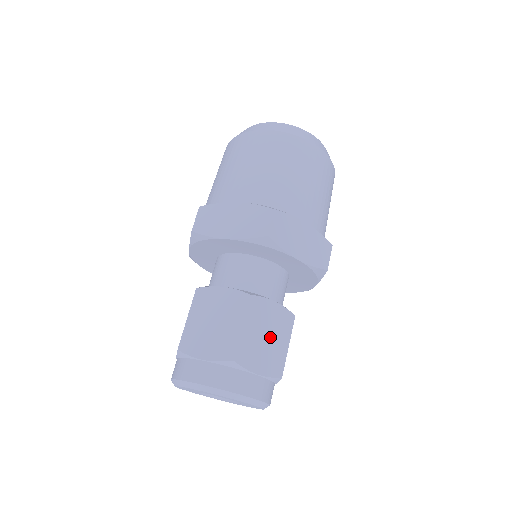
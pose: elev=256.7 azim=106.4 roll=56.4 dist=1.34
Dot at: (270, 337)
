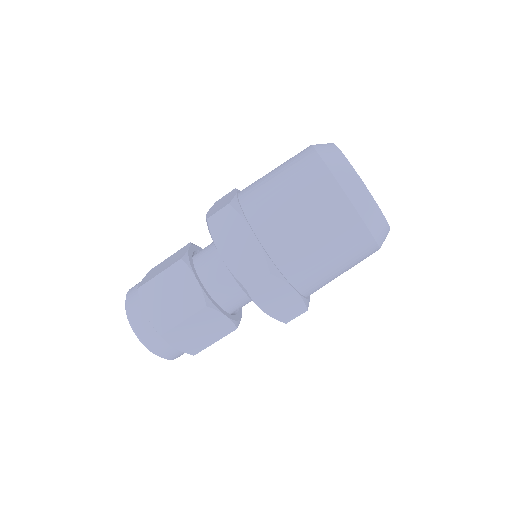
Dot at: (203, 333)
